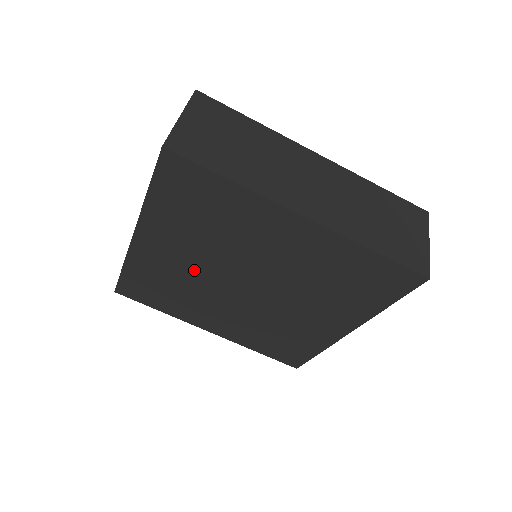
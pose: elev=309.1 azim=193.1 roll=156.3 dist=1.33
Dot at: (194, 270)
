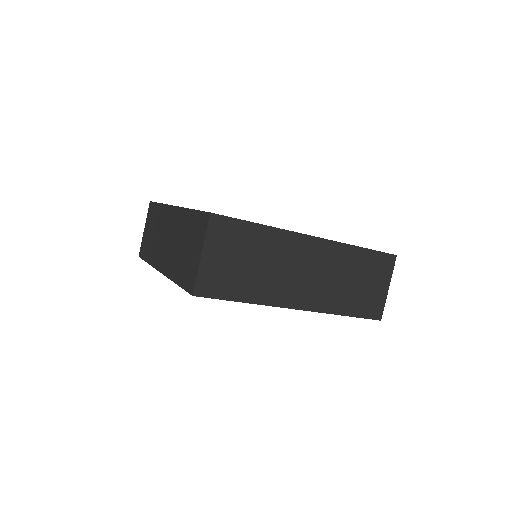
Dot at: occluded
